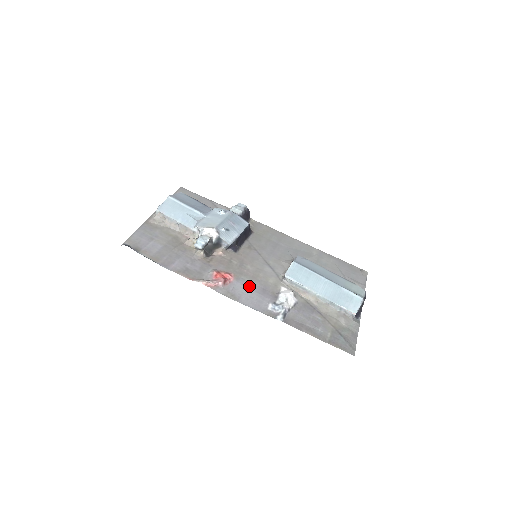
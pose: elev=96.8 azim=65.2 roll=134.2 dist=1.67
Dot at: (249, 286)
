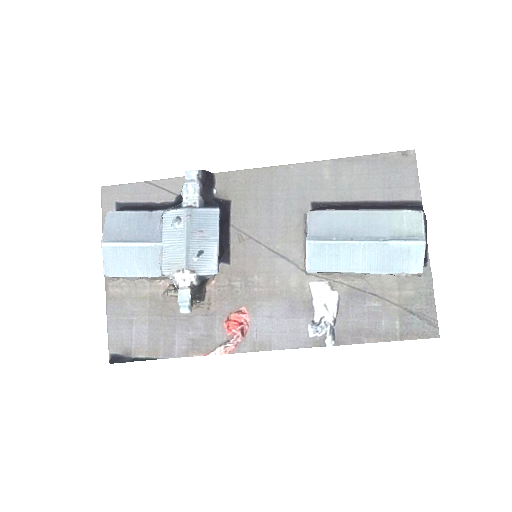
Dot at: (272, 315)
